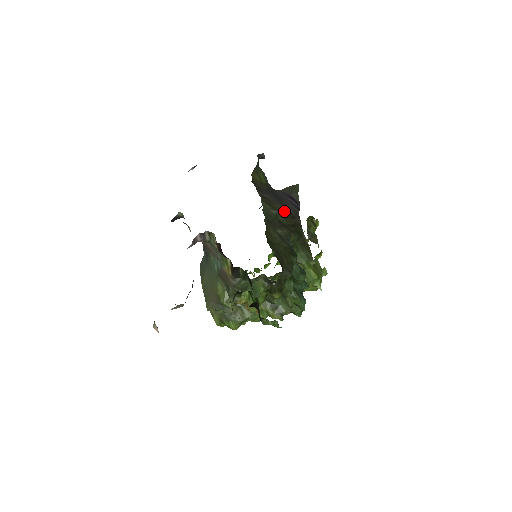
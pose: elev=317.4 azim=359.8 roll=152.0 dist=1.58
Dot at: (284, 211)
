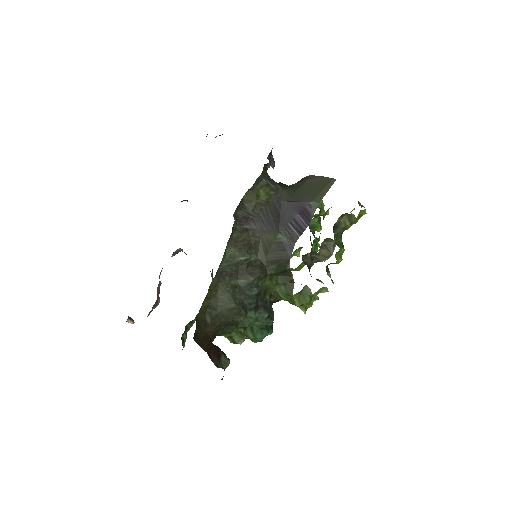
Dot at: (272, 243)
